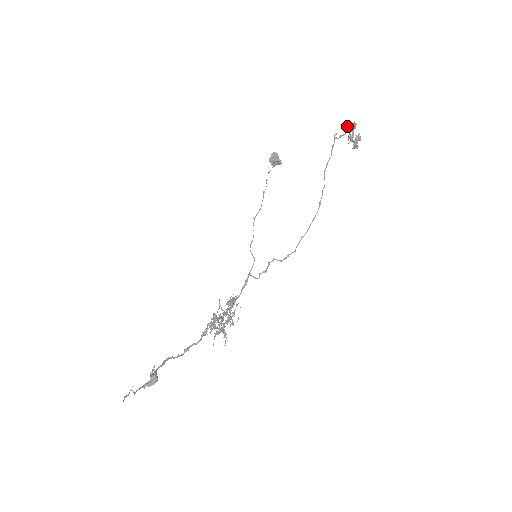
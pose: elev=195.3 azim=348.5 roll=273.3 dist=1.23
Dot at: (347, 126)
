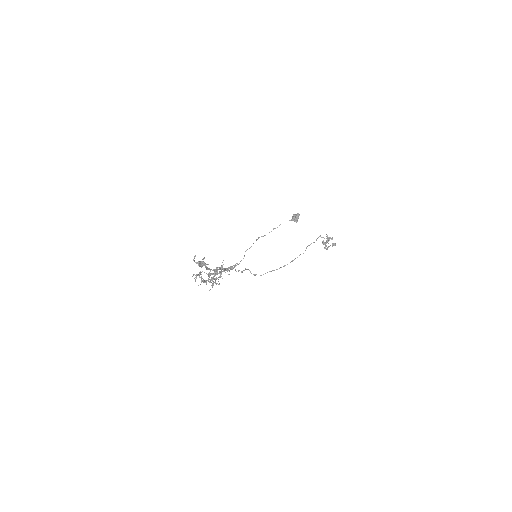
Dot at: (327, 235)
